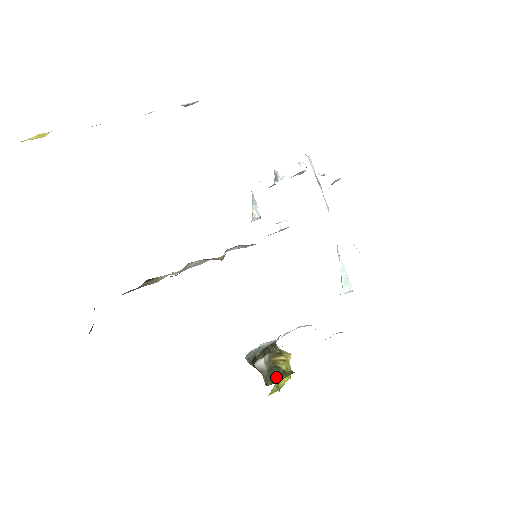
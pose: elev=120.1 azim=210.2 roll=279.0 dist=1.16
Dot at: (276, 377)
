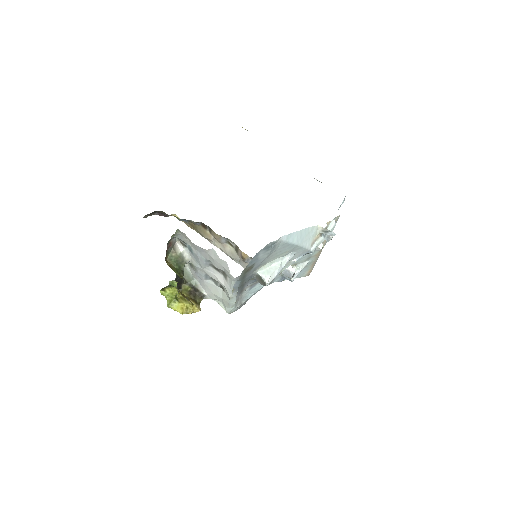
Dot at: (175, 269)
